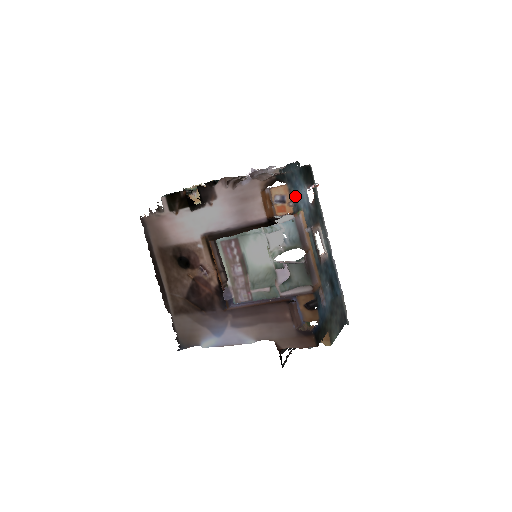
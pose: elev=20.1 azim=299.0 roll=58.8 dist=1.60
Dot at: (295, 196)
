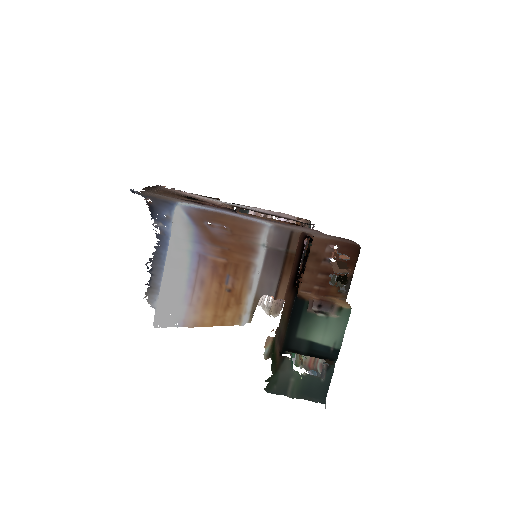
Dot at: occluded
